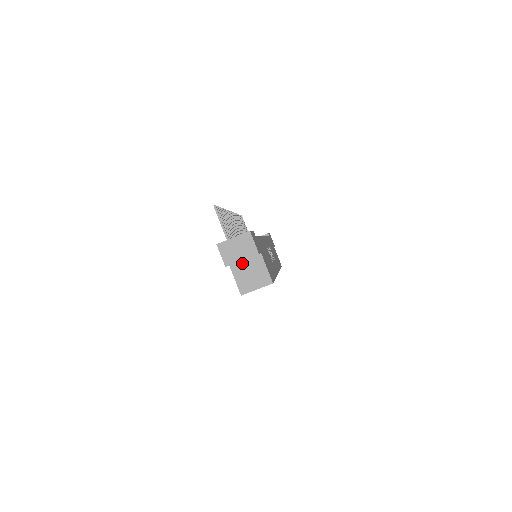
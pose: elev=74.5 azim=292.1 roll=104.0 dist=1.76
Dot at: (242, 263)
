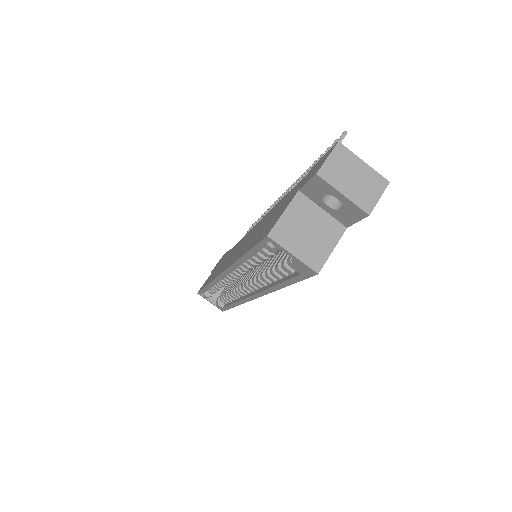
Dot at: (315, 208)
